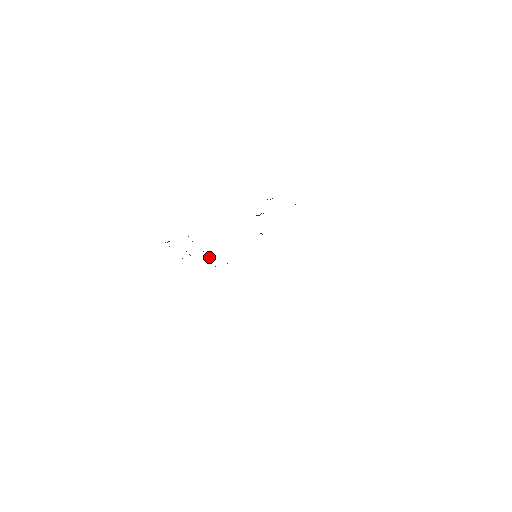
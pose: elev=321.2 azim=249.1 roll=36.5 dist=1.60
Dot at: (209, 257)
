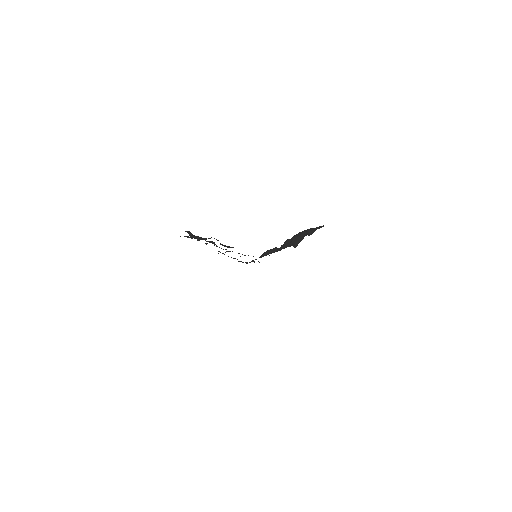
Dot at: occluded
